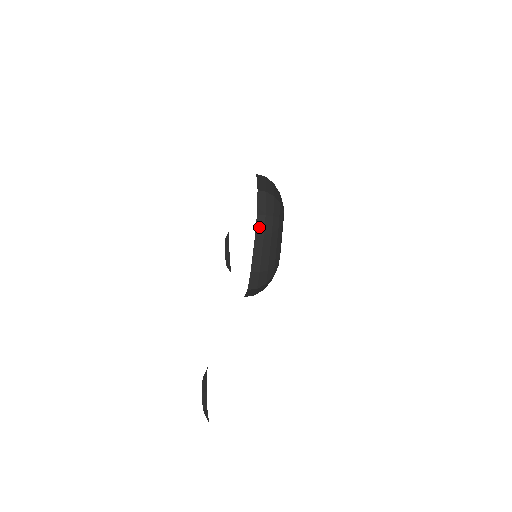
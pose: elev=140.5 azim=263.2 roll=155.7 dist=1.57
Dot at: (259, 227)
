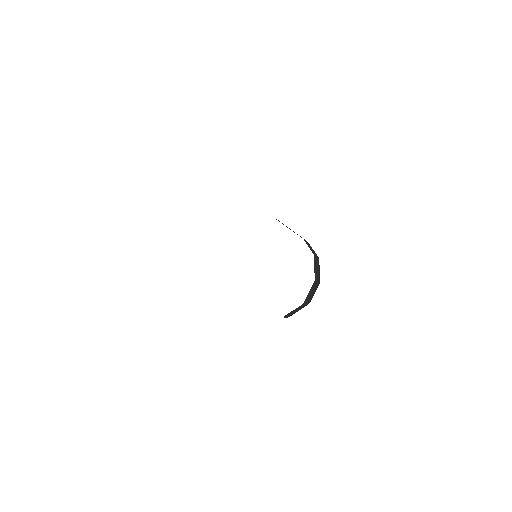
Dot at: occluded
